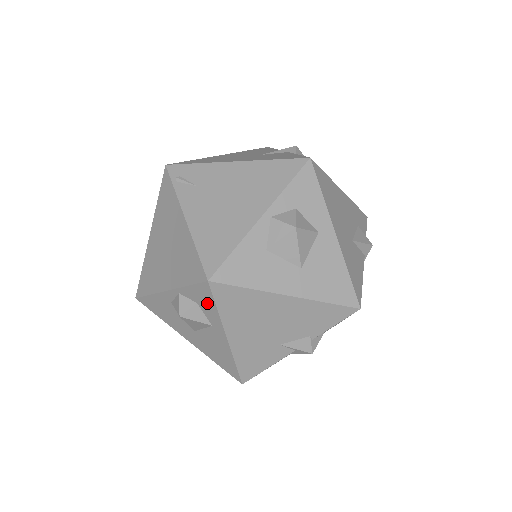
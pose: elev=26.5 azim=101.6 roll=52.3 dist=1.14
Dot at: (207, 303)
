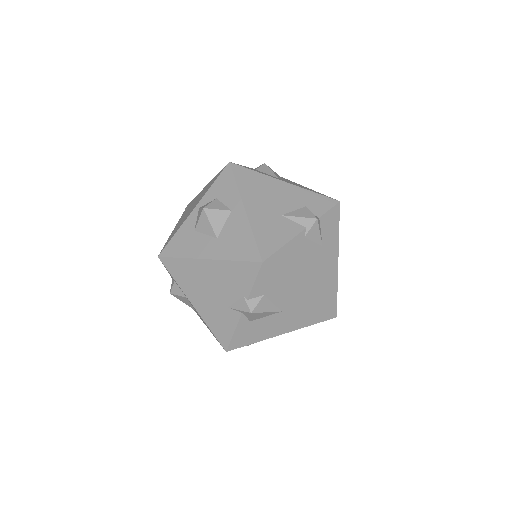
Dot at: (172, 277)
